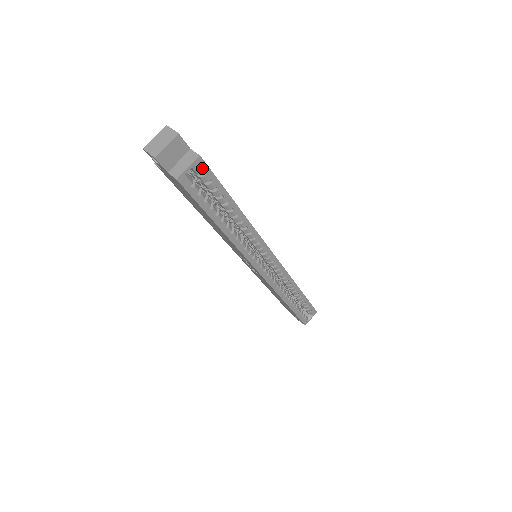
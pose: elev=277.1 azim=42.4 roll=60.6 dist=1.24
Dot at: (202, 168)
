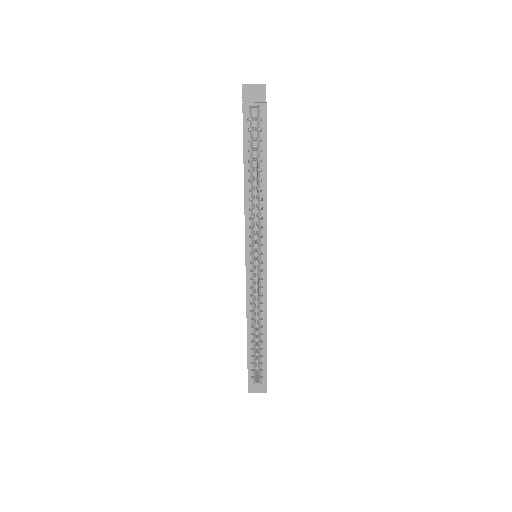
Dot at: (262, 114)
